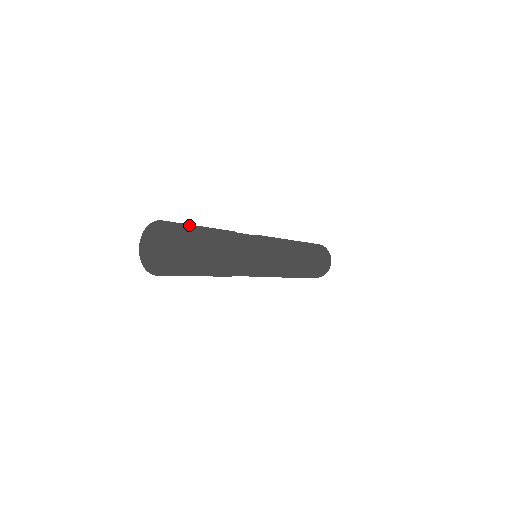
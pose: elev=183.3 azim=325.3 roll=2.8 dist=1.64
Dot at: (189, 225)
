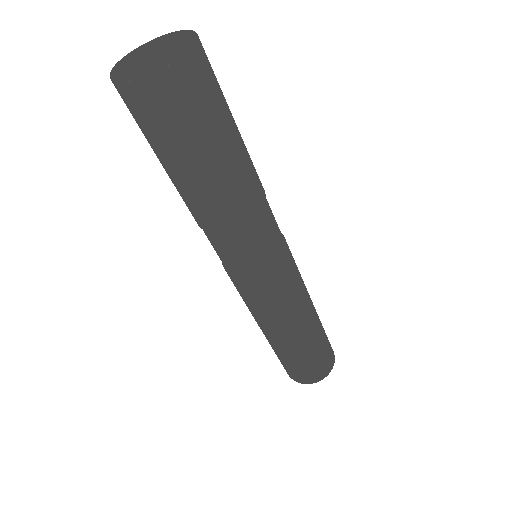
Dot at: occluded
